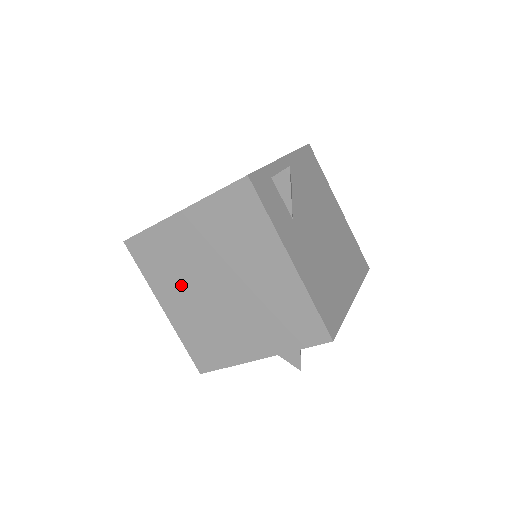
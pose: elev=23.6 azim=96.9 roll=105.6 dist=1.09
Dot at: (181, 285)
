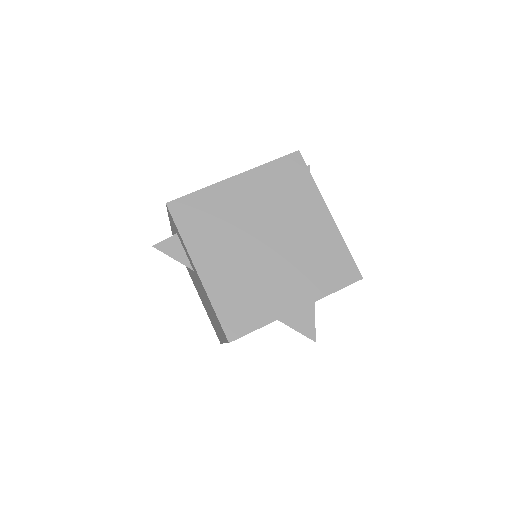
Dot at: (224, 243)
